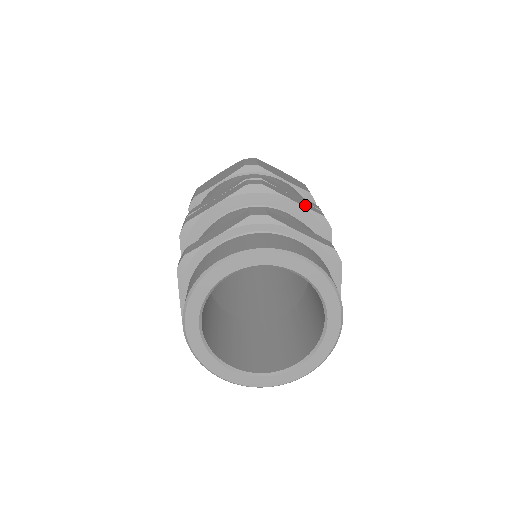
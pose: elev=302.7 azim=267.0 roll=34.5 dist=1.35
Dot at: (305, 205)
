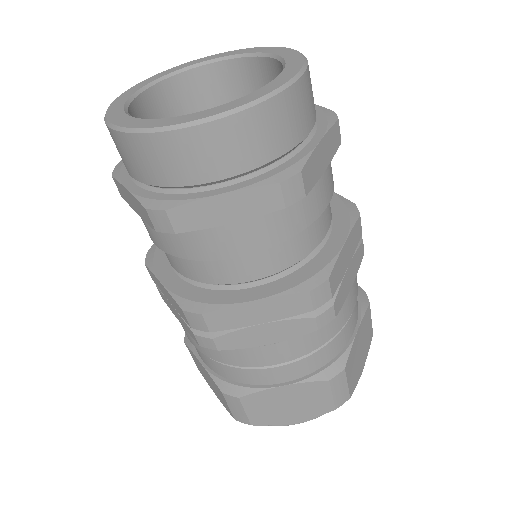
Dot at: occluded
